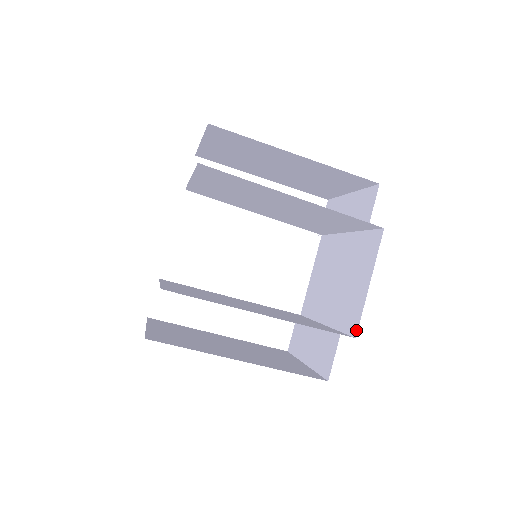
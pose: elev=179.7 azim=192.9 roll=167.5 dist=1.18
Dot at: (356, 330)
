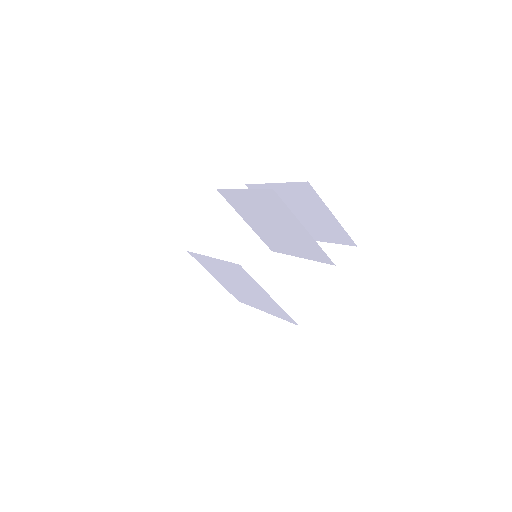
Dot at: occluded
